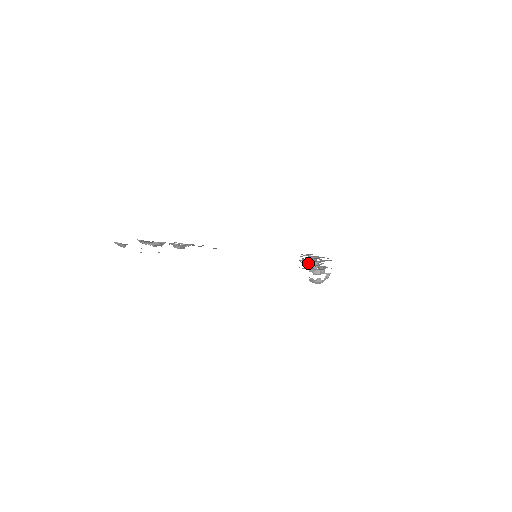
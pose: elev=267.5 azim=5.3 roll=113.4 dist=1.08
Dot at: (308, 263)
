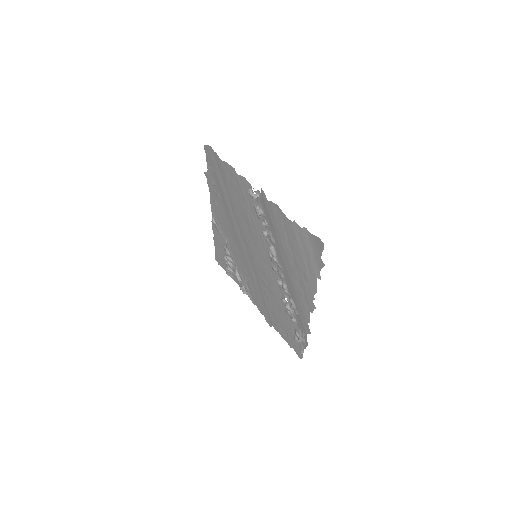
Dot at: (271, 256)
